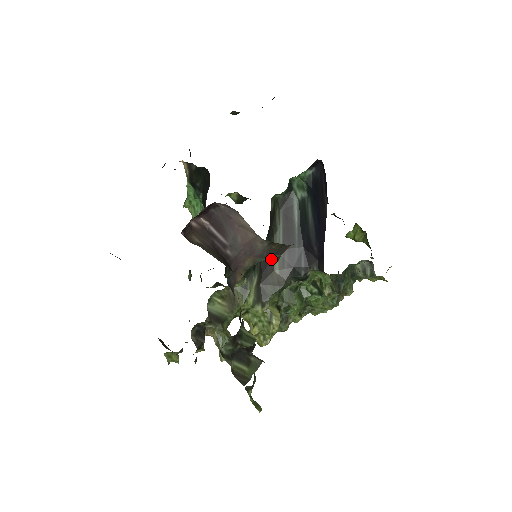
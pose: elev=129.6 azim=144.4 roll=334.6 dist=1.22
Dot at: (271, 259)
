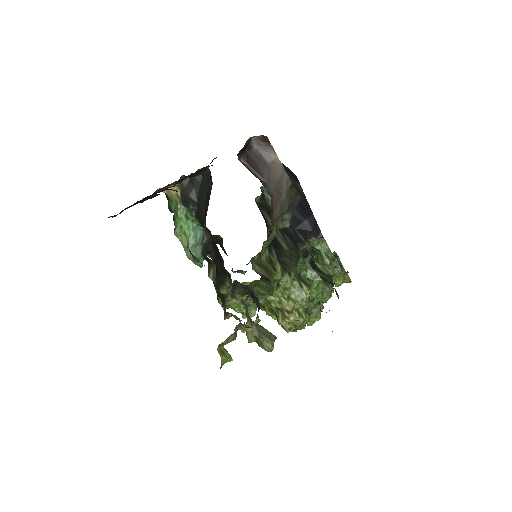
Dot at: (284, 224)
